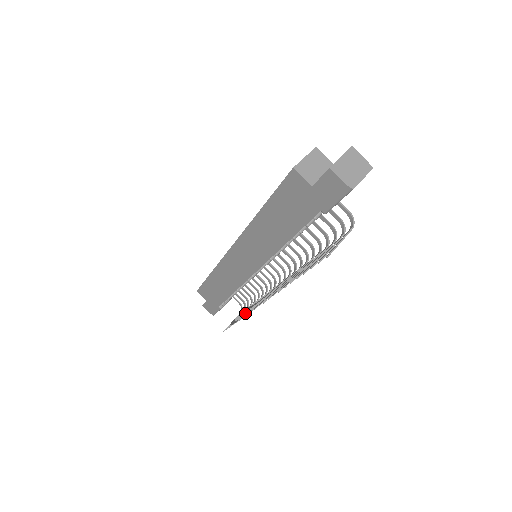
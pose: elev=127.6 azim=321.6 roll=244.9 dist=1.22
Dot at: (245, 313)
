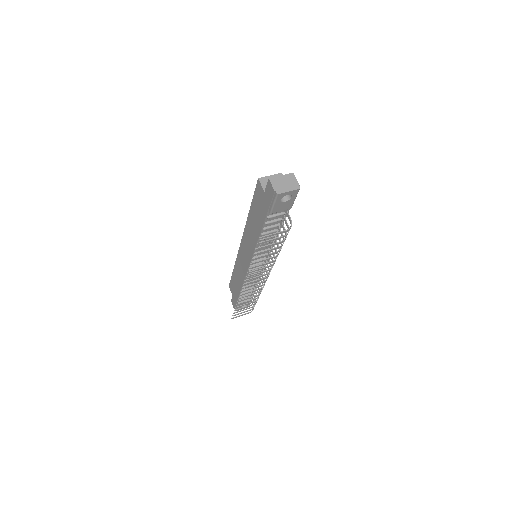
Dot at: (243, 302)
